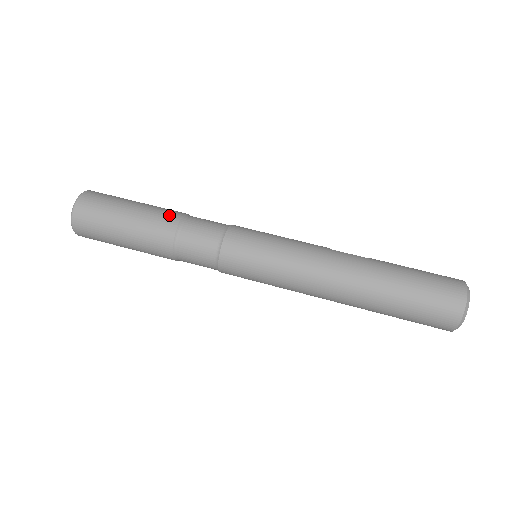
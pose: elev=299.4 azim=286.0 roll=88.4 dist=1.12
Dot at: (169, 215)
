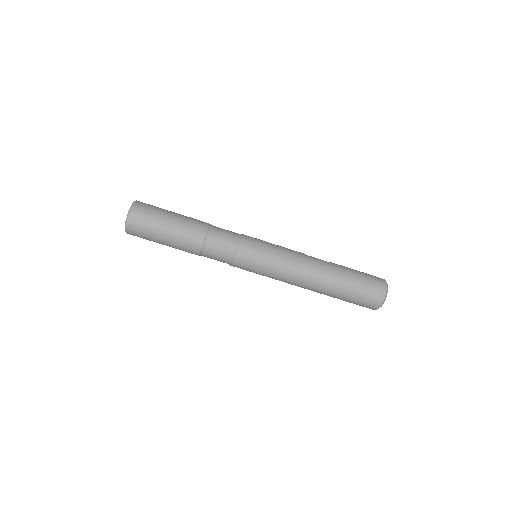
Dot at: (199, 224)
